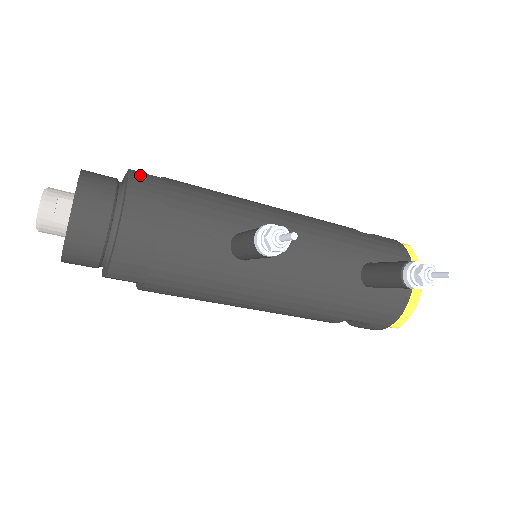
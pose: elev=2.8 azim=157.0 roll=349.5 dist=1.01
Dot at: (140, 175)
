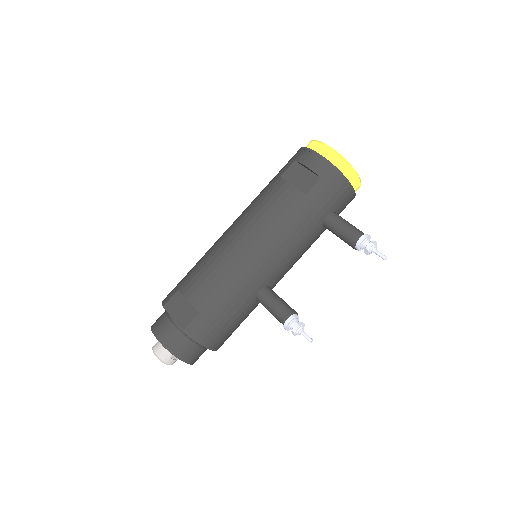
Dot at: (193, 329)
